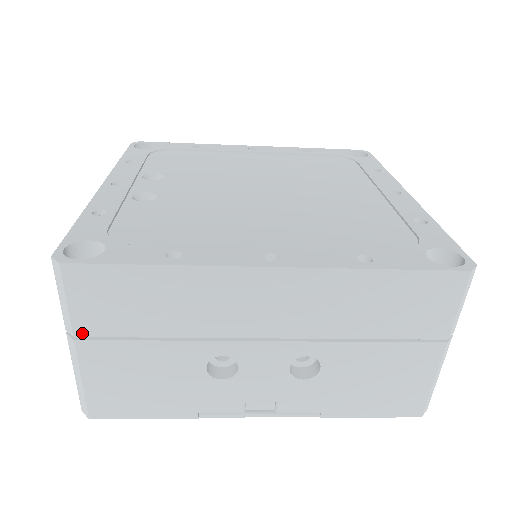
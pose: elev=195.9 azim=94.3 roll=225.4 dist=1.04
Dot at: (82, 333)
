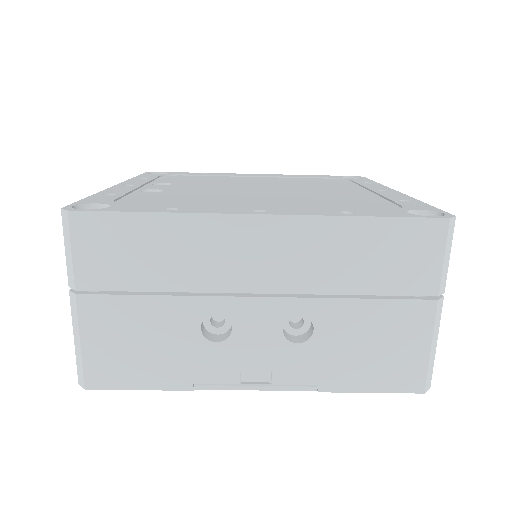
Dot at: (83, 286)
